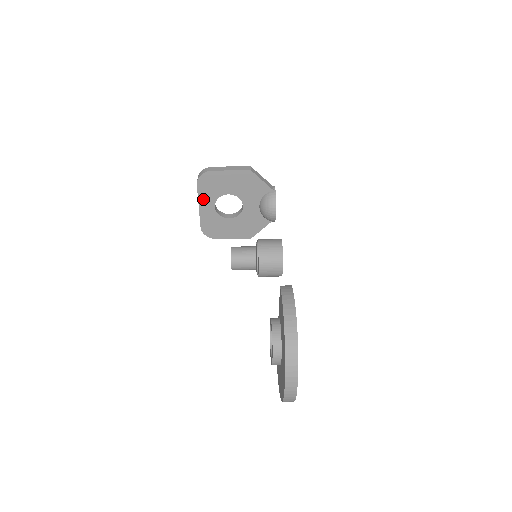
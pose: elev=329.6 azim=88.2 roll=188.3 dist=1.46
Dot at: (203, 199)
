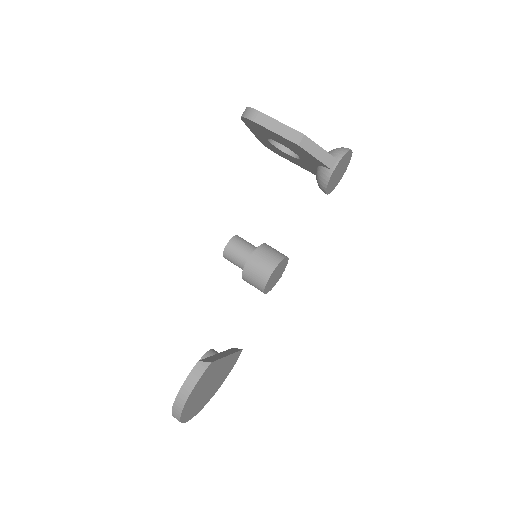
Dot at: (253, 130)
